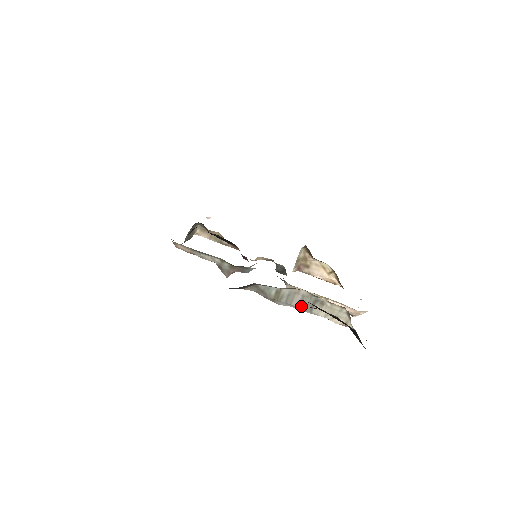
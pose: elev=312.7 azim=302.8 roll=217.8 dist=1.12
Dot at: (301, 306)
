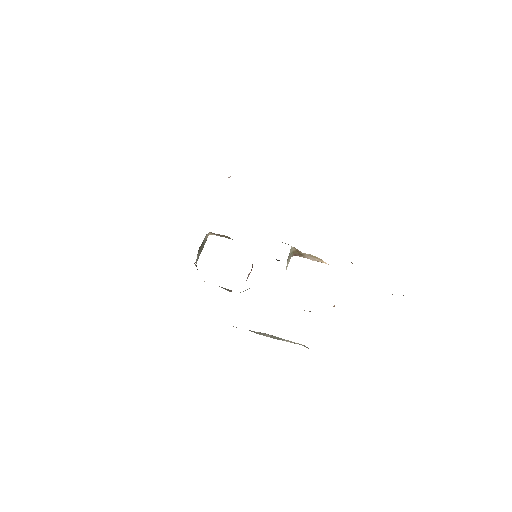
Dot at: occluded
